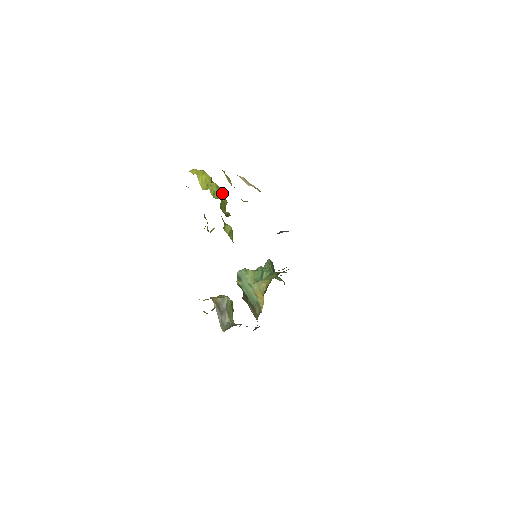
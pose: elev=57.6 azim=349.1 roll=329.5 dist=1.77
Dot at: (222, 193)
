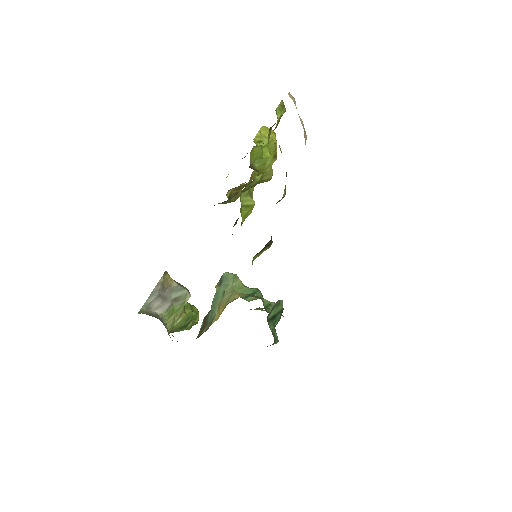
Dot at: (271, 153)
